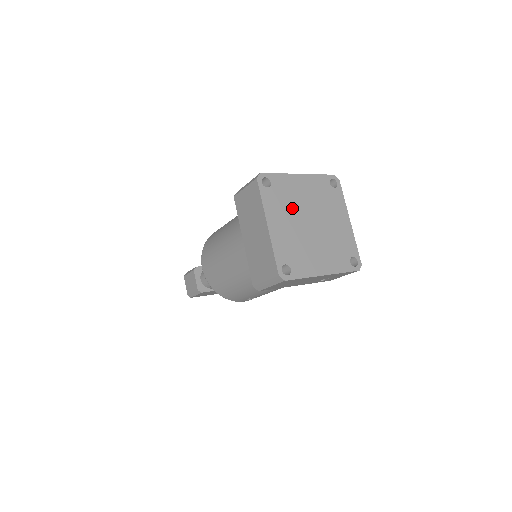
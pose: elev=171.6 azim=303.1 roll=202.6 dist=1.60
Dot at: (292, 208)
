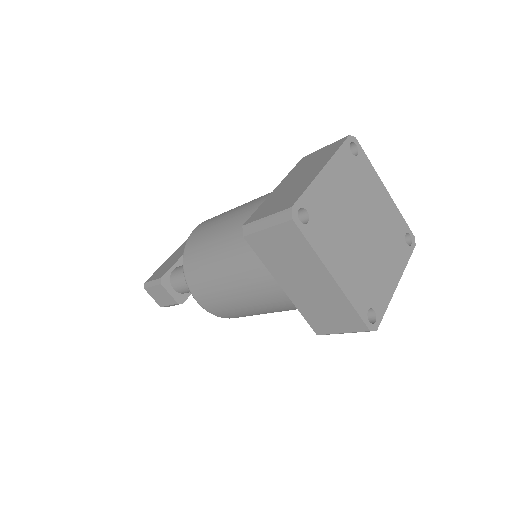
Dot at: (340, 227)
